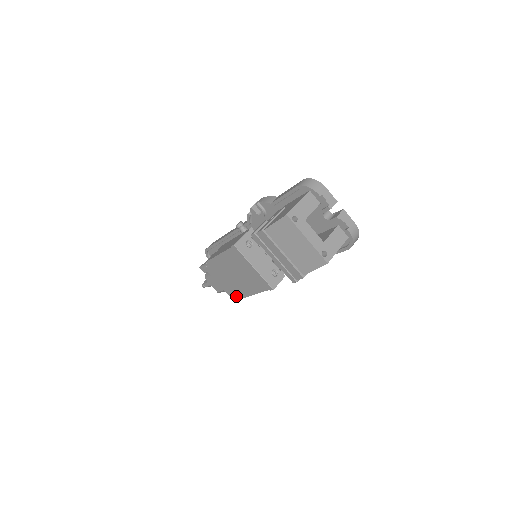
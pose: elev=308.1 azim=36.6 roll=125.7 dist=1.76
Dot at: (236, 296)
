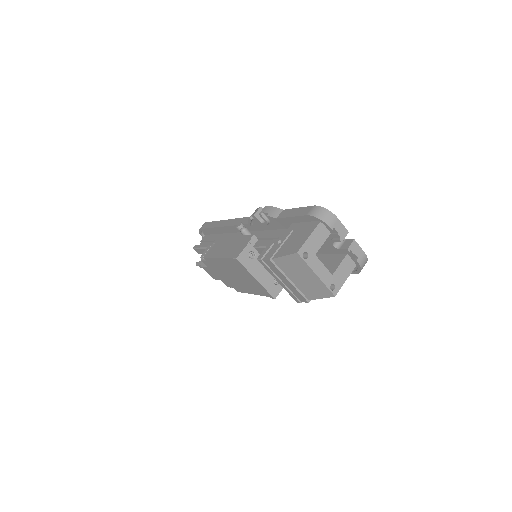
Dot at: occluded
